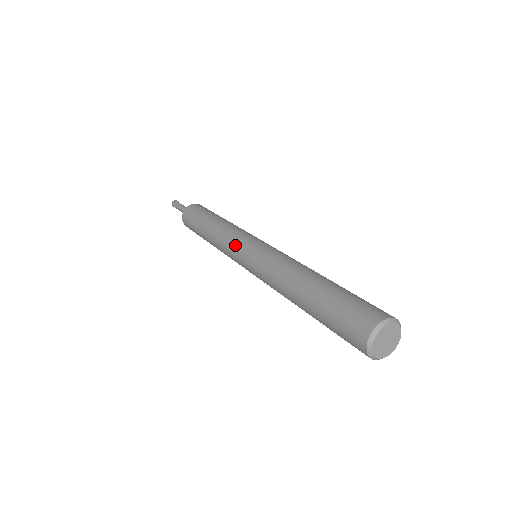
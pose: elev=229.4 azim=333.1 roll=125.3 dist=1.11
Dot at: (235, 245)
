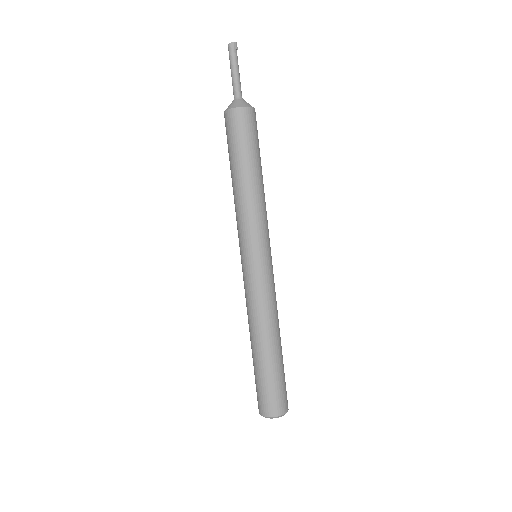
Dot at: (244, 241)
